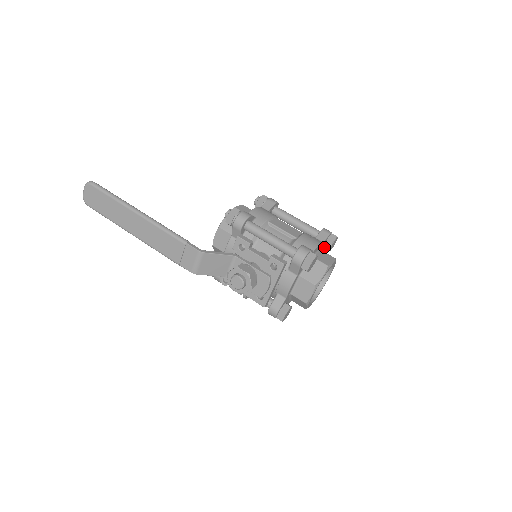
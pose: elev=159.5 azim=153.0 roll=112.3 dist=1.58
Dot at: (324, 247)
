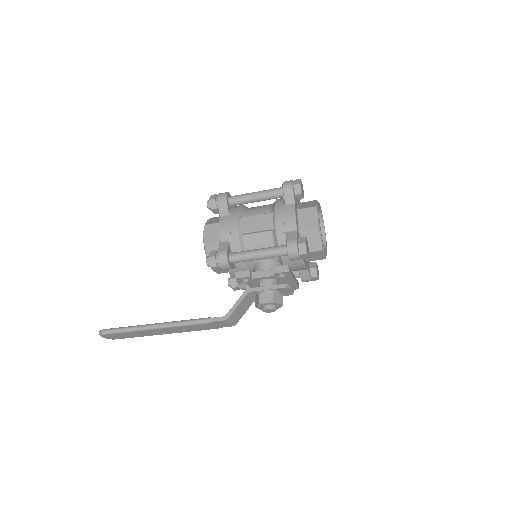
Dot at: occluded
